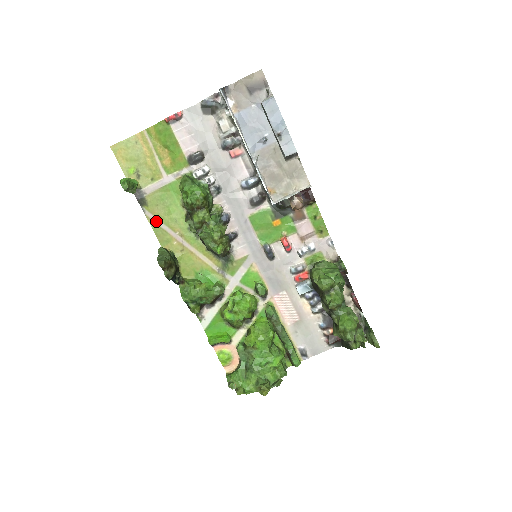
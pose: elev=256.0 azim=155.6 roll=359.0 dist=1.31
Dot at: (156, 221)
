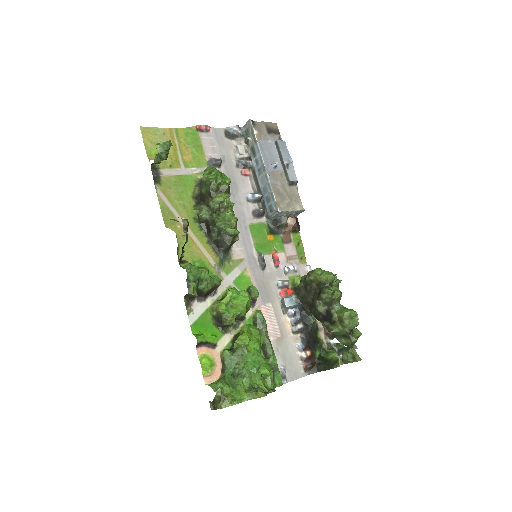
Dot at: (165, 201)
